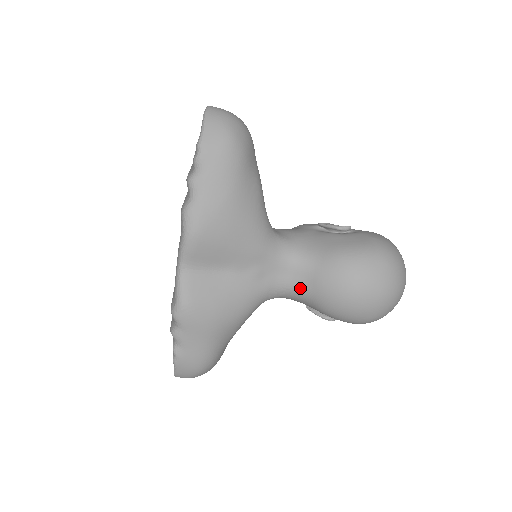
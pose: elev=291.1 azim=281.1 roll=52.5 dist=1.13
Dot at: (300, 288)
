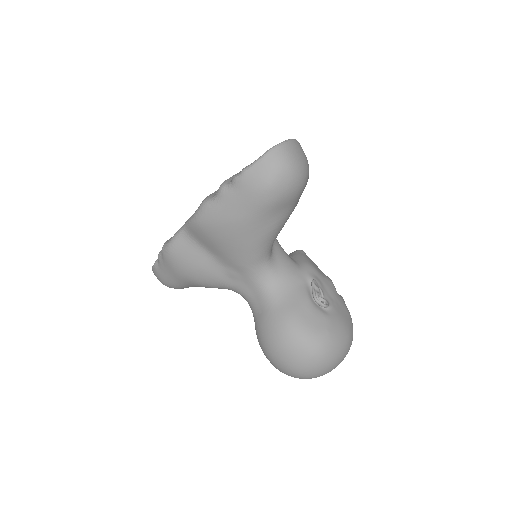
Dot at: (253, 308)
